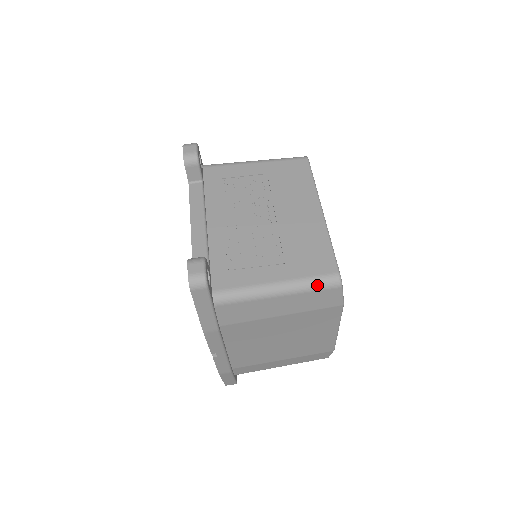
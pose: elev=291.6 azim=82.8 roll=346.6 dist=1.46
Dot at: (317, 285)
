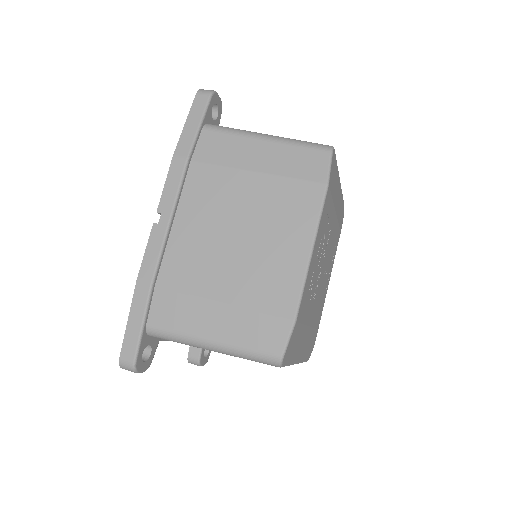
Dot at: (307, 143)
